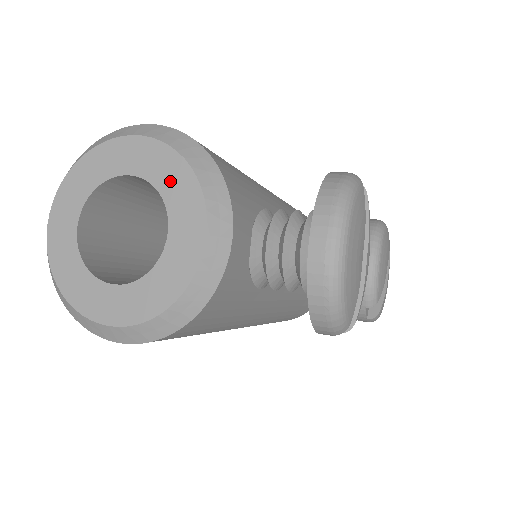
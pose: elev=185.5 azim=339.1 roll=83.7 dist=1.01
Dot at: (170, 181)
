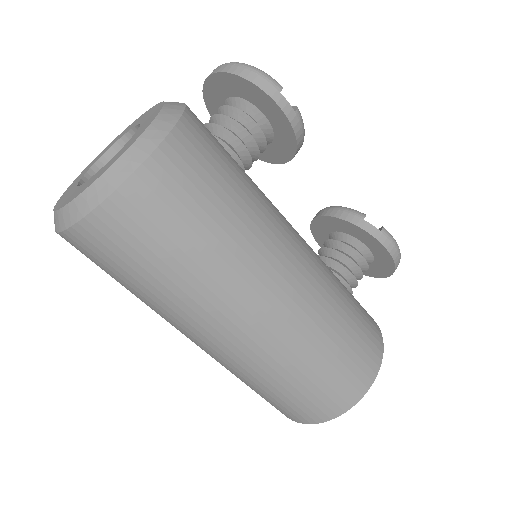
Dot at: (124, 133)
